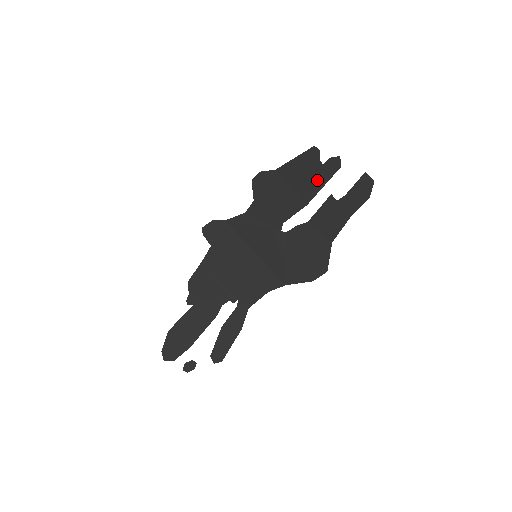
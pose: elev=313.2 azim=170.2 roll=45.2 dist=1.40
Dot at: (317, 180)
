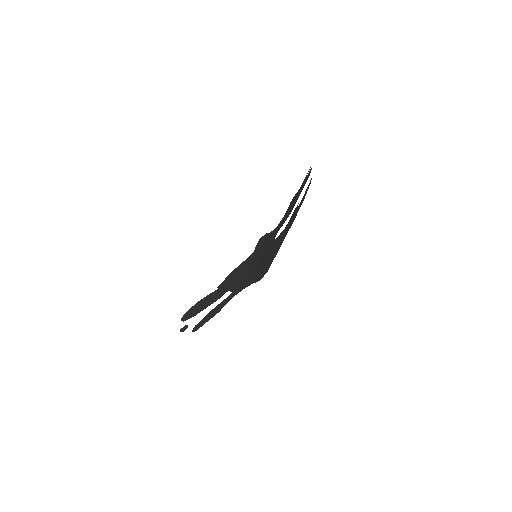
Dot at: (300, 191)
